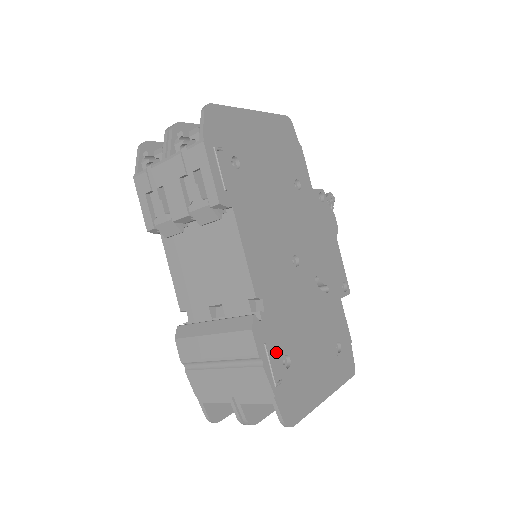
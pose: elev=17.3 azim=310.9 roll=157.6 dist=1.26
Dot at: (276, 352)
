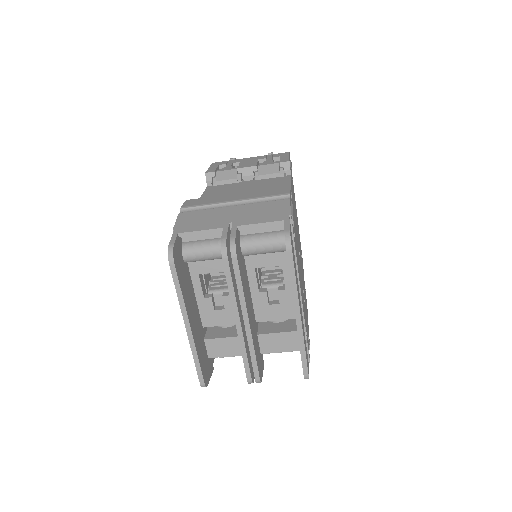
Dot at: occluded
